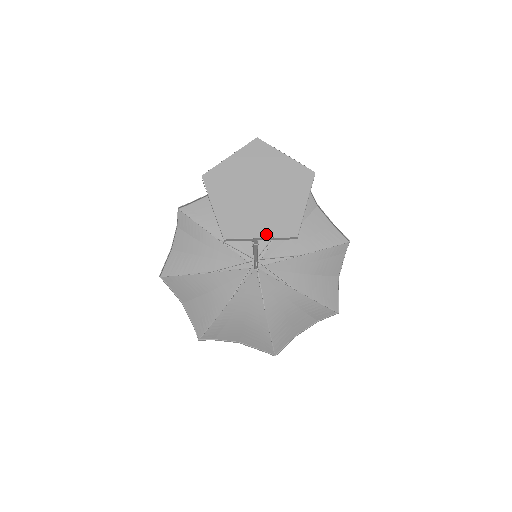
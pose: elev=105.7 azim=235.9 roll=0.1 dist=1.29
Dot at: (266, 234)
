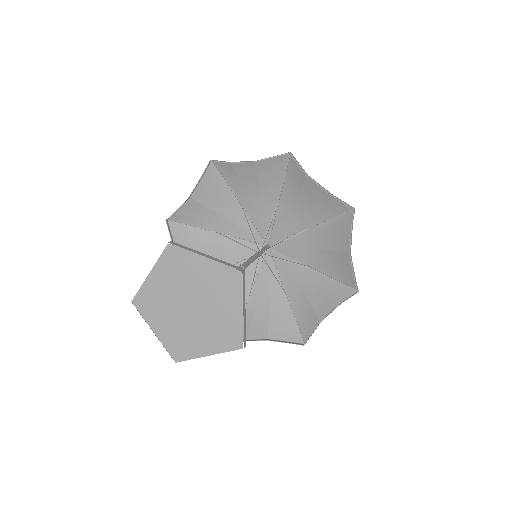
Dot at: (212, 351)
